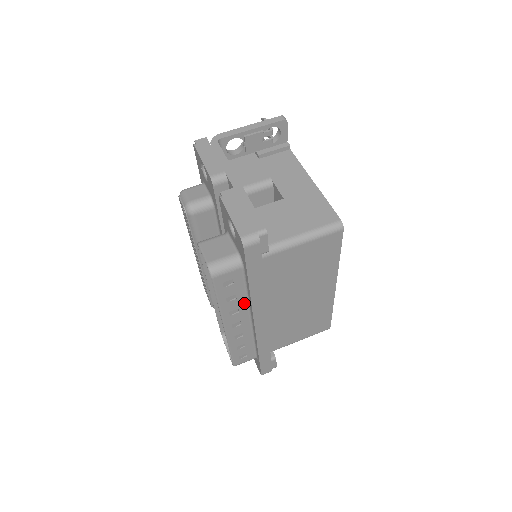
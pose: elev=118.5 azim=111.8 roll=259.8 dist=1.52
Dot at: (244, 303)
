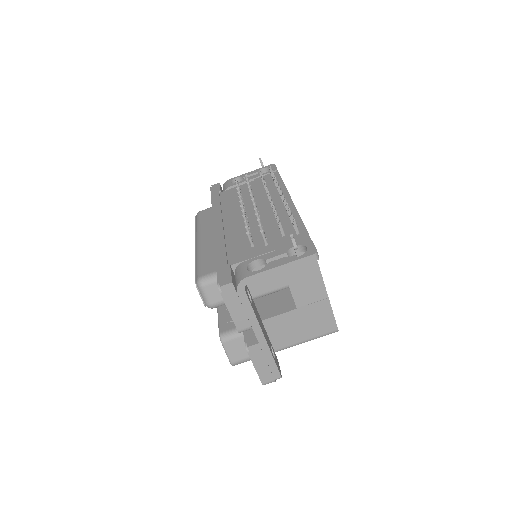
Dot at: occluded
